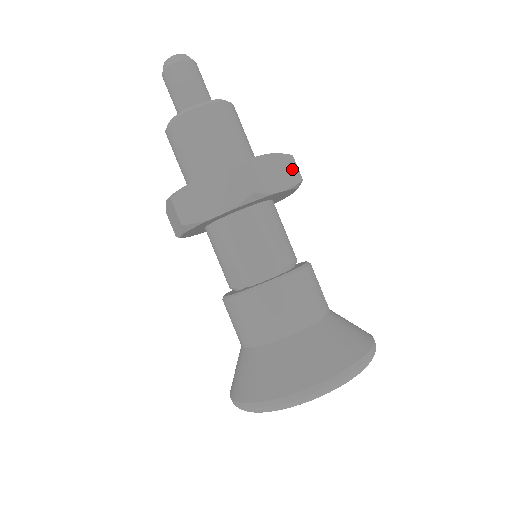
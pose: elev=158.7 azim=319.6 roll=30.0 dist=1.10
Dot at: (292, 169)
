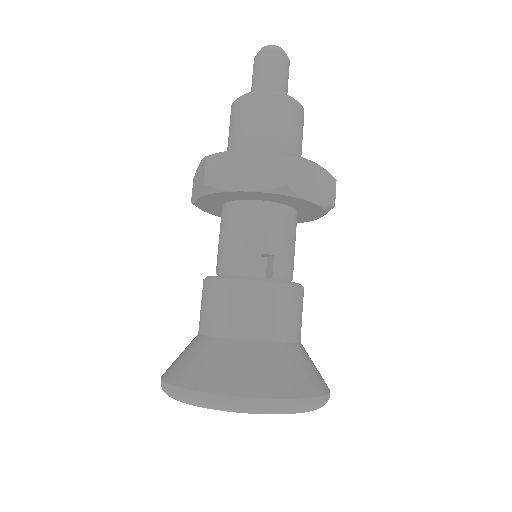
Dot at: occluded
